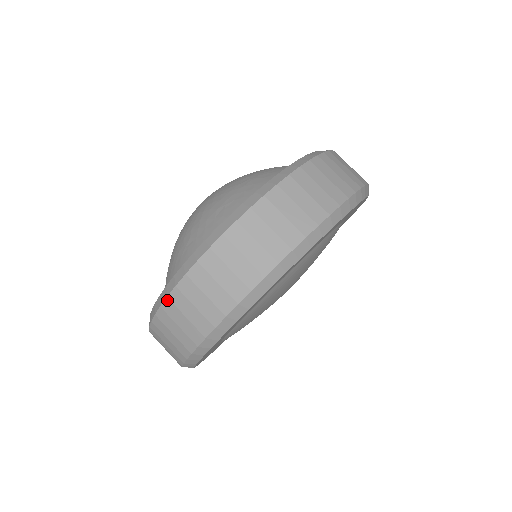
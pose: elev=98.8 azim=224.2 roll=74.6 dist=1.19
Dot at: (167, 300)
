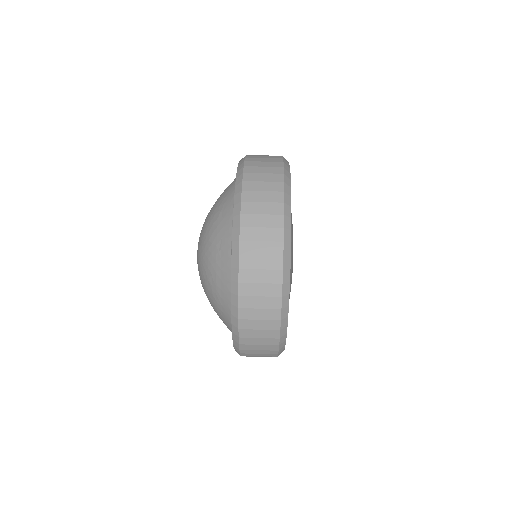
Dot at: (240, 271)
